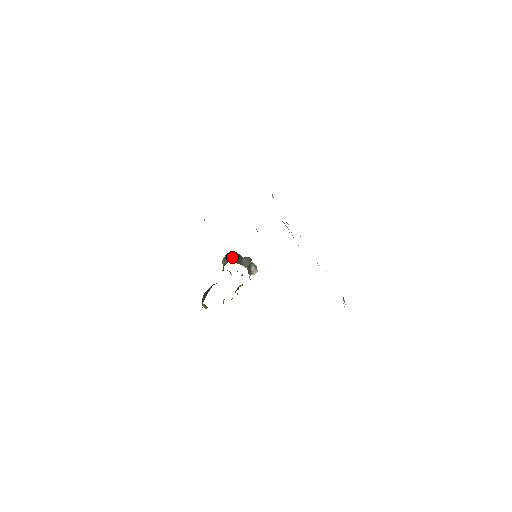
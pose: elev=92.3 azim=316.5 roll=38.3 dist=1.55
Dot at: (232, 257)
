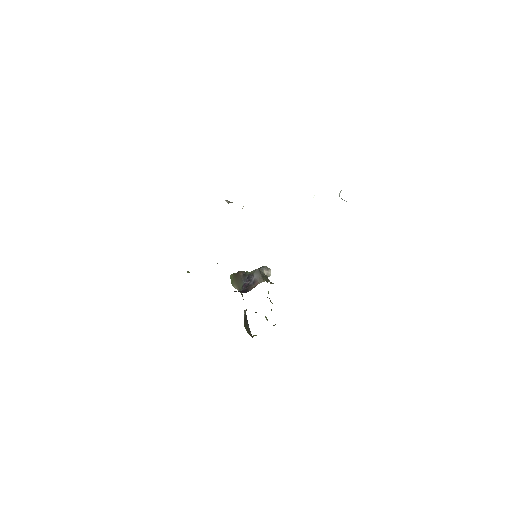
Dot at: (241, 281)
